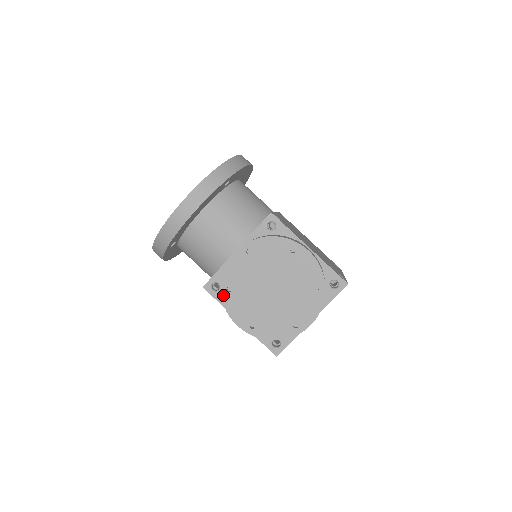
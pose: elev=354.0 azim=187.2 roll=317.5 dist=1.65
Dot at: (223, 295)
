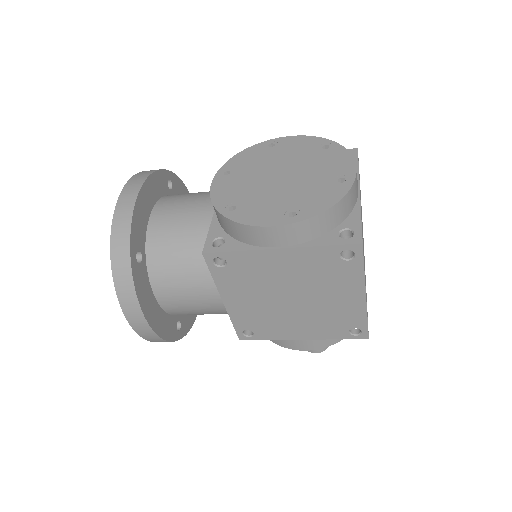
Dot at: (229, 216)
